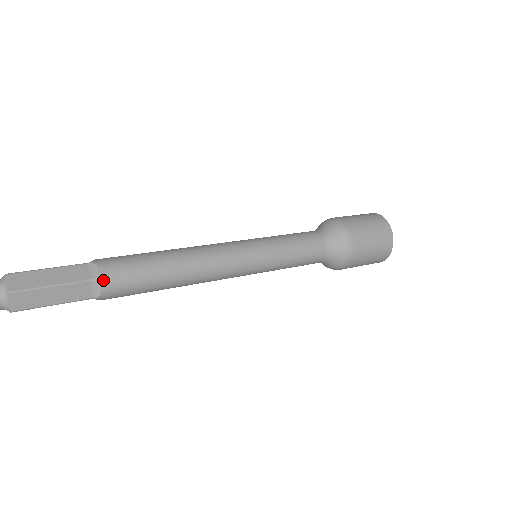
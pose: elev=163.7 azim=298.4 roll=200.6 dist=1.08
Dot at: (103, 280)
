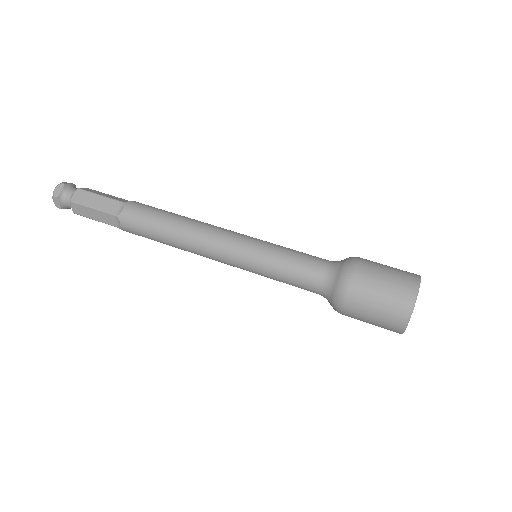
Dot at: (122, 219)
